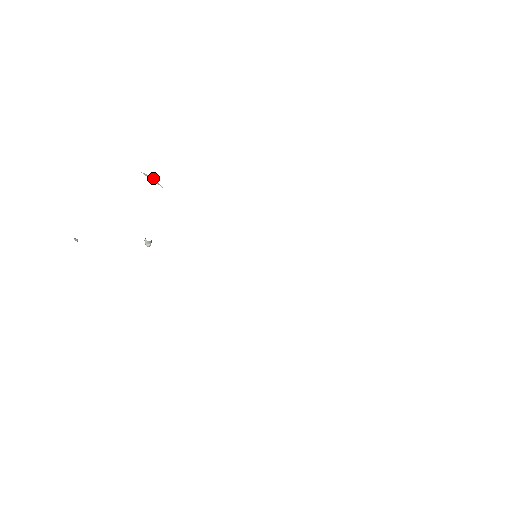
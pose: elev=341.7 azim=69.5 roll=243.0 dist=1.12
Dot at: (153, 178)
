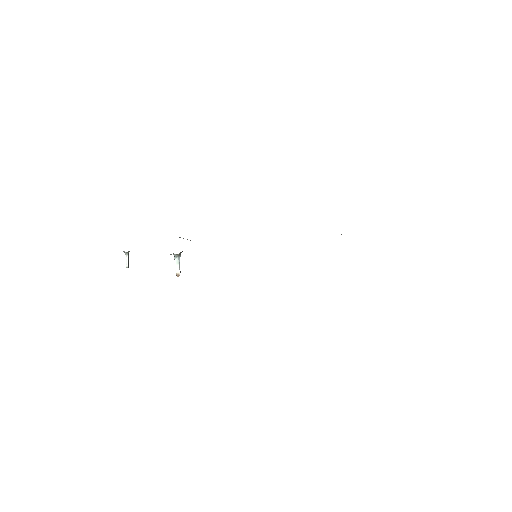
Dot at: (183, 238)
